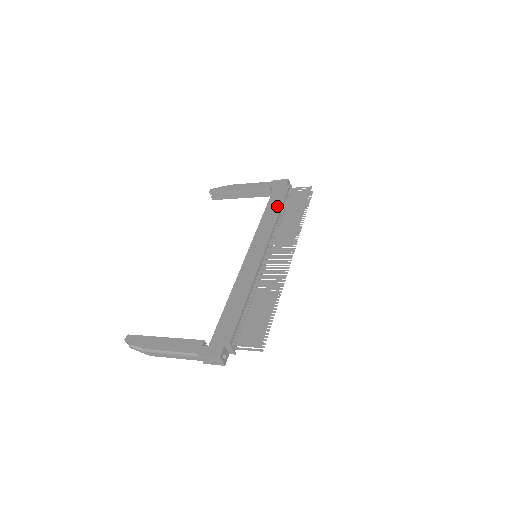
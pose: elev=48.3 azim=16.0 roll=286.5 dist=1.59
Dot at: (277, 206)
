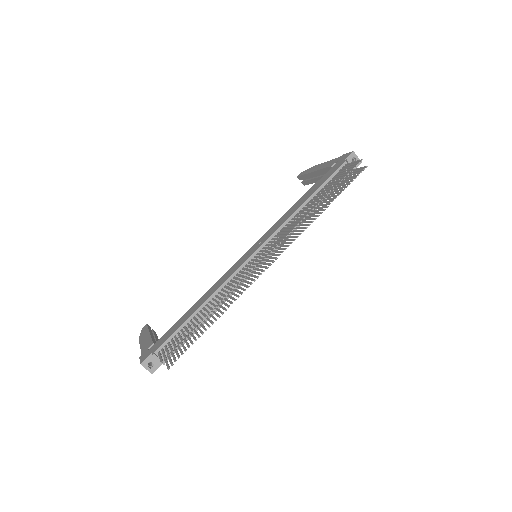
Dot at: (312, 191)
